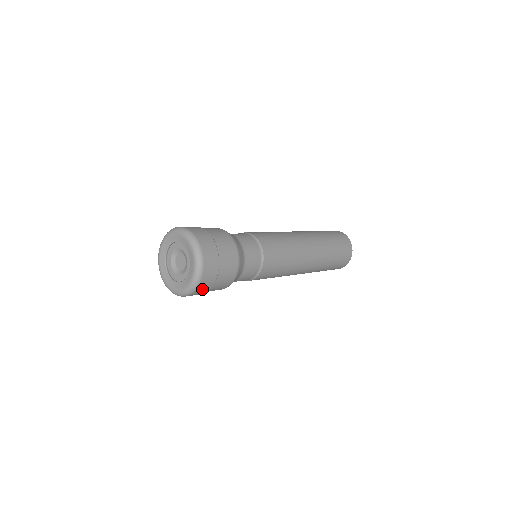
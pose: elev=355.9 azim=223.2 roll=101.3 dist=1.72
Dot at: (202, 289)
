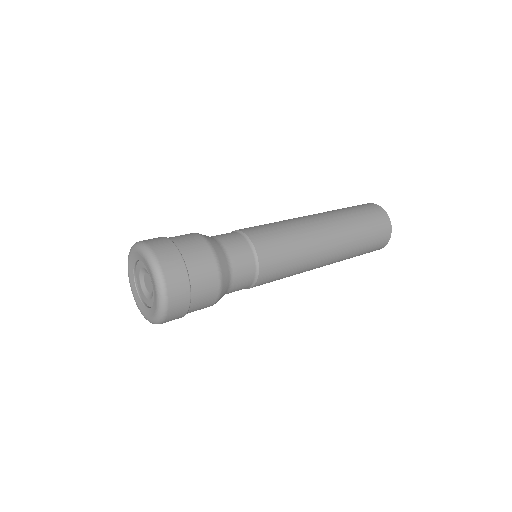
Dot at: (175, 314)
